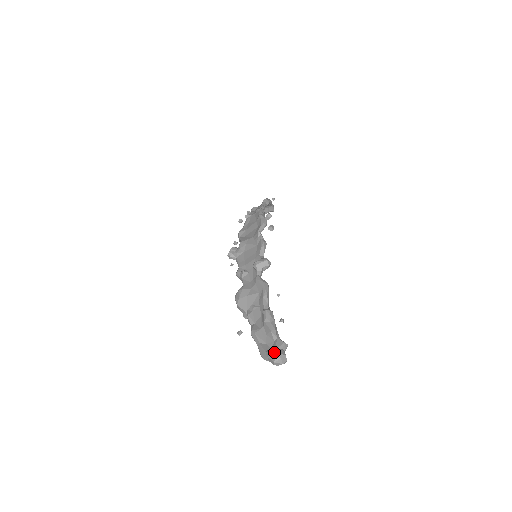
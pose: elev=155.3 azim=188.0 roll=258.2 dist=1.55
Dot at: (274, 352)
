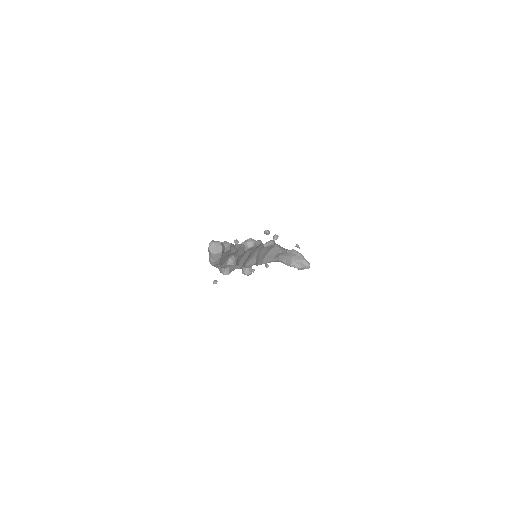
Dot at: occluded
